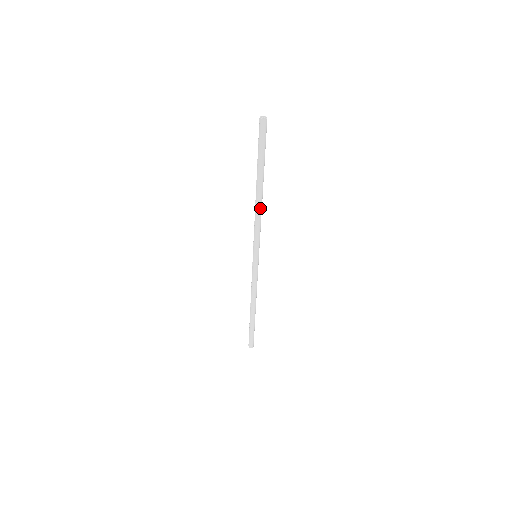
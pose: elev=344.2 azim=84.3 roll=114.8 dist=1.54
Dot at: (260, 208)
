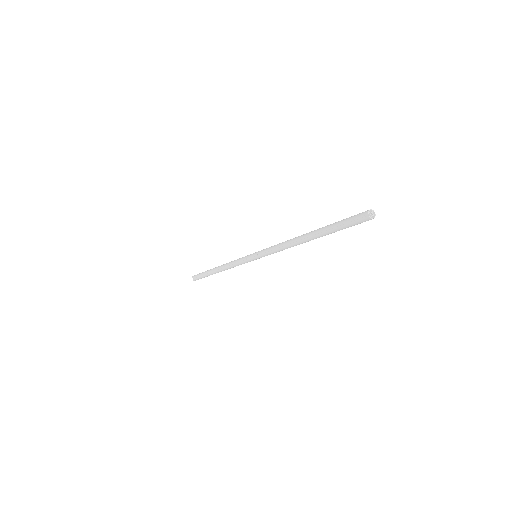
Dot at: (296, 245)
